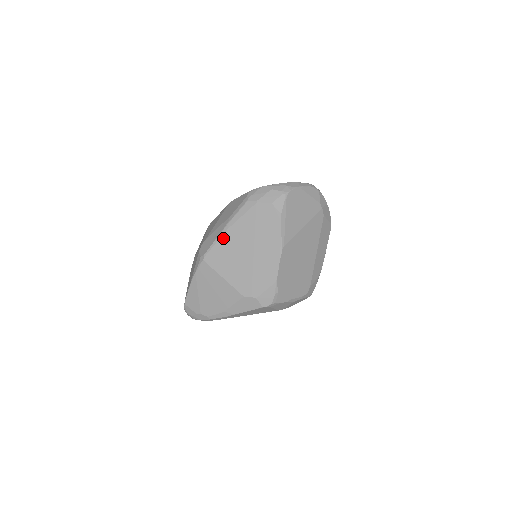
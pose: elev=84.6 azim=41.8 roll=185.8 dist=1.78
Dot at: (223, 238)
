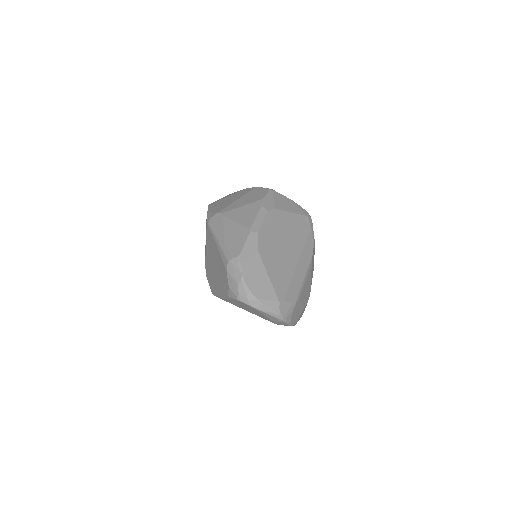
Dot at: (214, 240)
